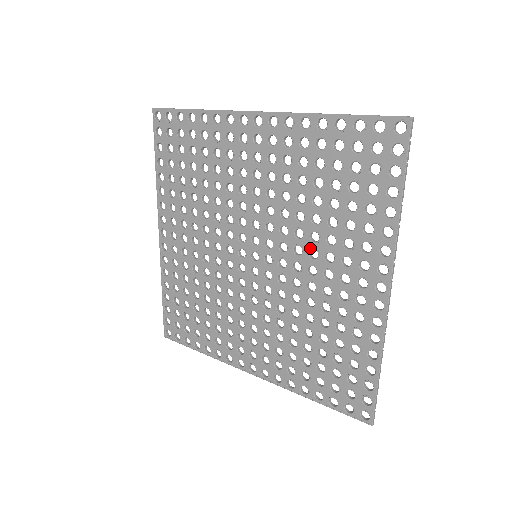
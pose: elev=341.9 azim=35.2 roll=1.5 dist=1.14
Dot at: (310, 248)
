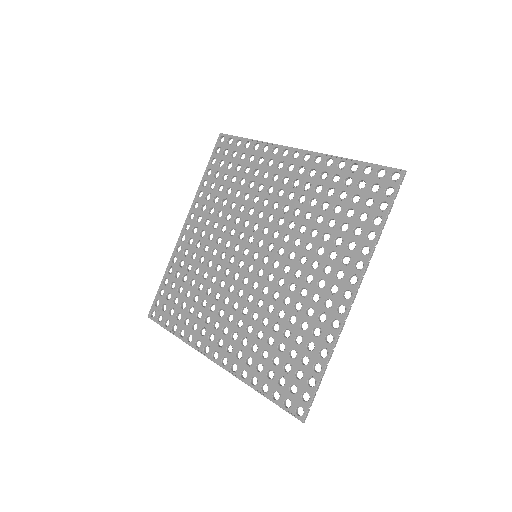
Dot at: (302, 255)
